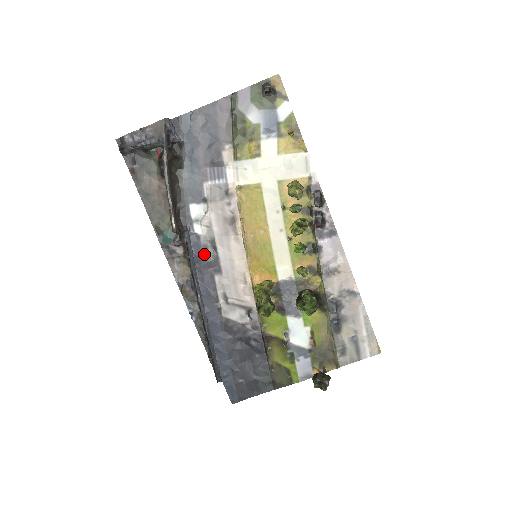
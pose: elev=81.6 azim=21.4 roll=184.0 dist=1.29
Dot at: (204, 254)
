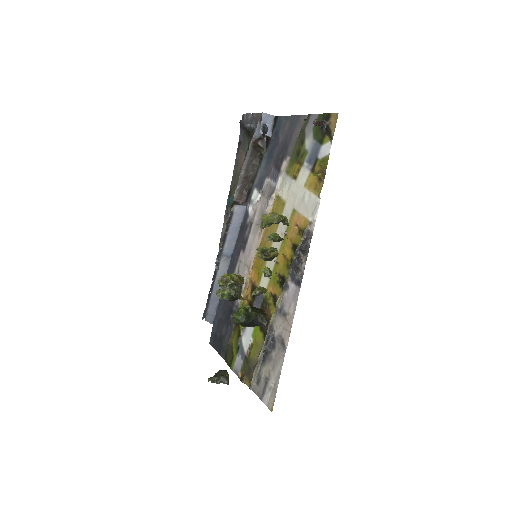
Dot at: (244, 230)
